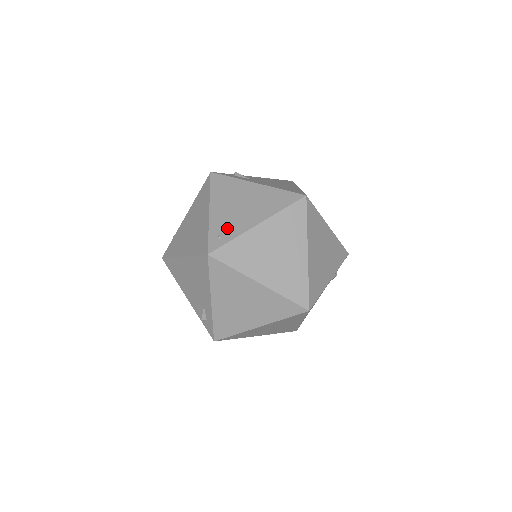
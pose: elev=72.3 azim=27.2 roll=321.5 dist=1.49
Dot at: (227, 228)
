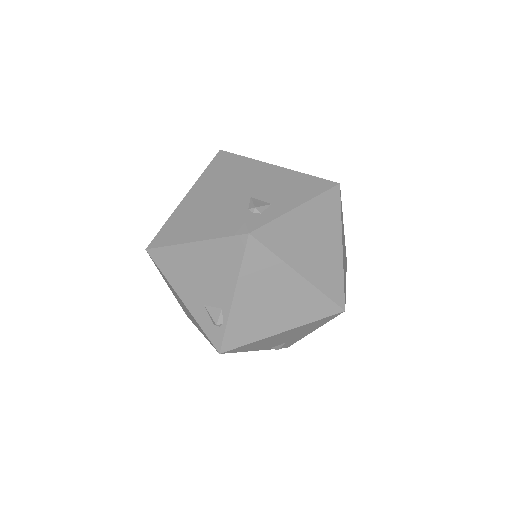
Dot at: occluded
